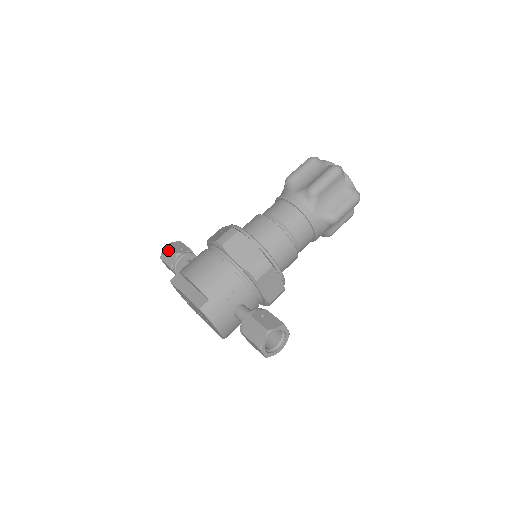
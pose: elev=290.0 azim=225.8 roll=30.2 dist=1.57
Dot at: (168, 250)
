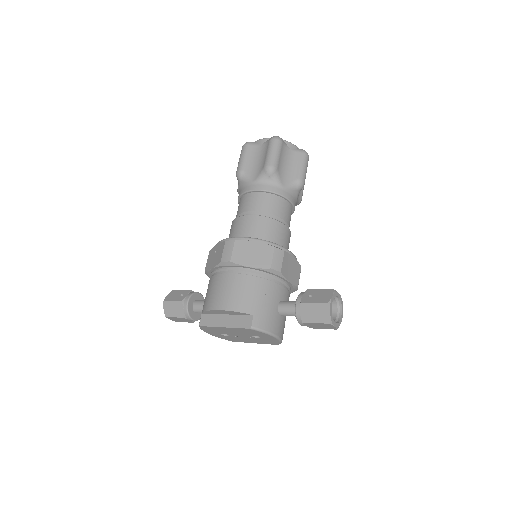
Dot at: (169, 304)
